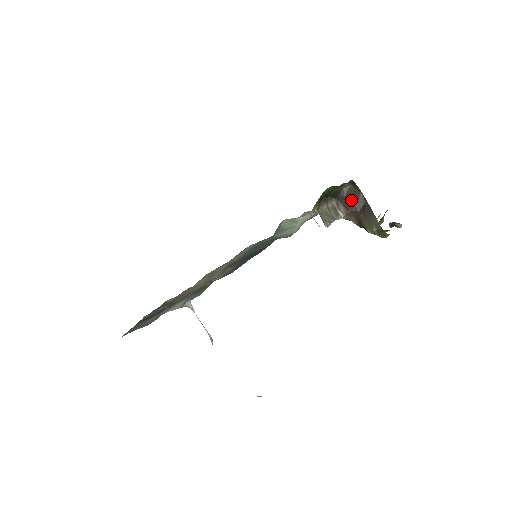
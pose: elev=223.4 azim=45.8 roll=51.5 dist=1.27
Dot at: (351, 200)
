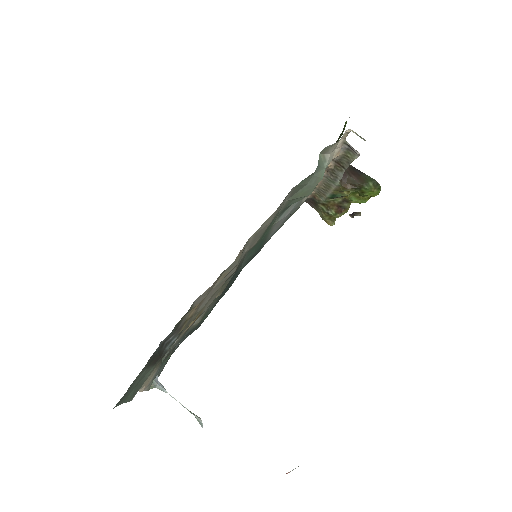
Dot at: occluded
